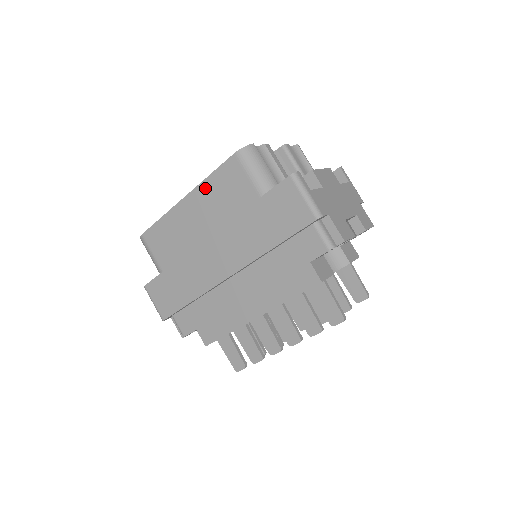
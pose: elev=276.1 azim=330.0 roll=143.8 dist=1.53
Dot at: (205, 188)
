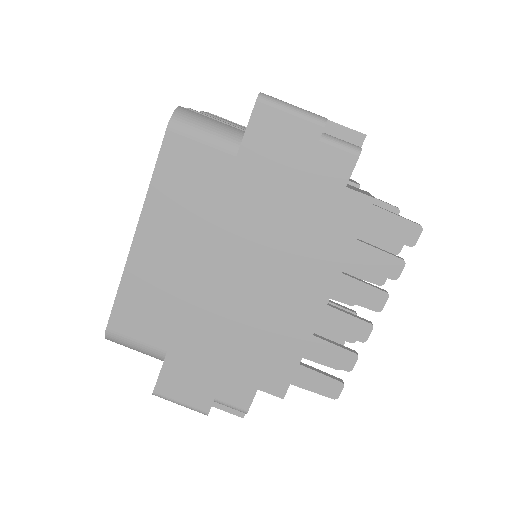
Dot at: (155, 201)
